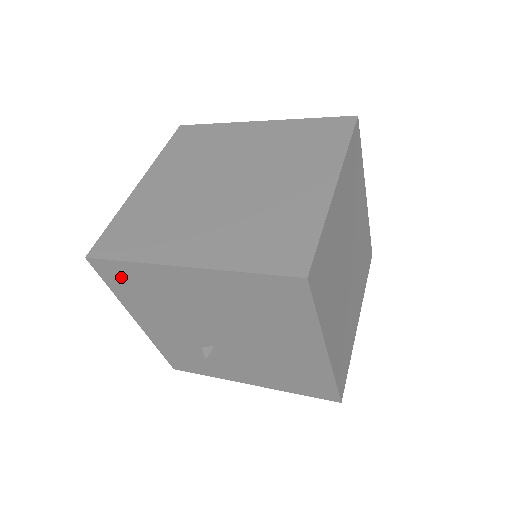
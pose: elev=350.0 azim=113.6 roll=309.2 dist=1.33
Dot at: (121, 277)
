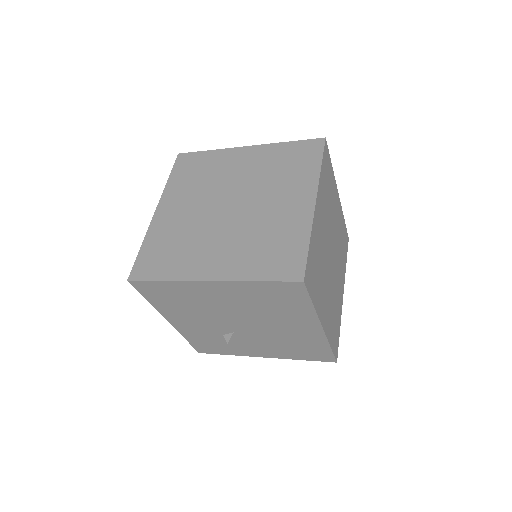
Dot at: (157, 291)
